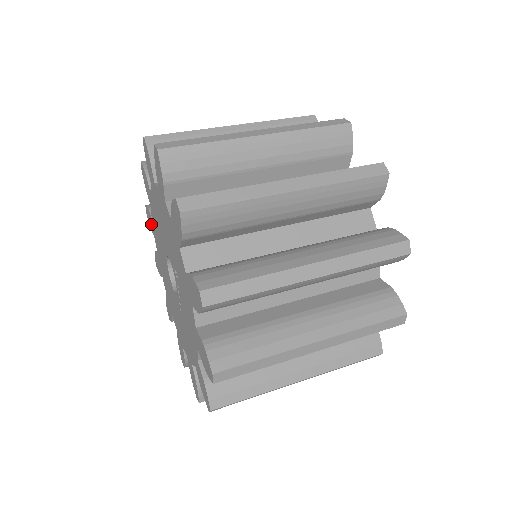
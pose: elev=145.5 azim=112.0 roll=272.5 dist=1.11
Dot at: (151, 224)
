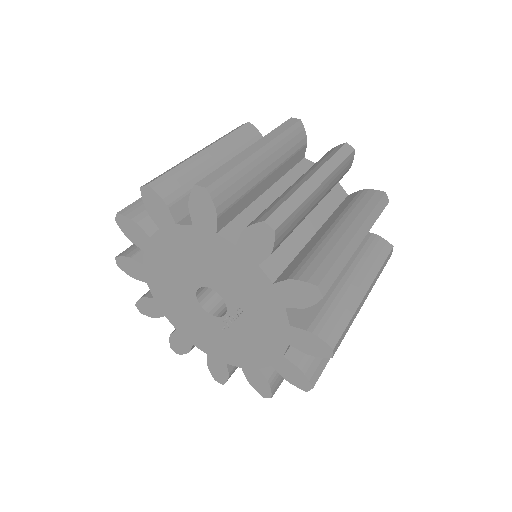
Dot at: (138, 238)
